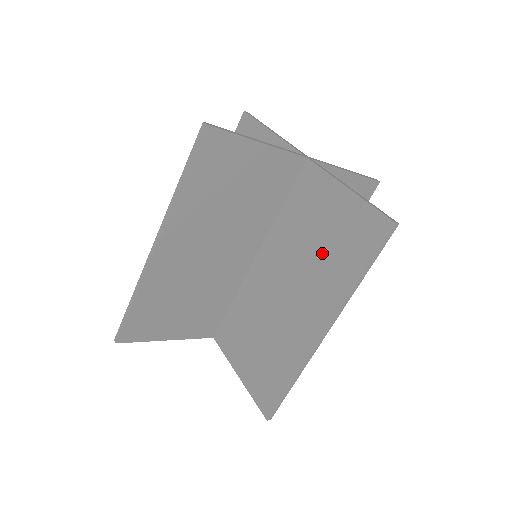
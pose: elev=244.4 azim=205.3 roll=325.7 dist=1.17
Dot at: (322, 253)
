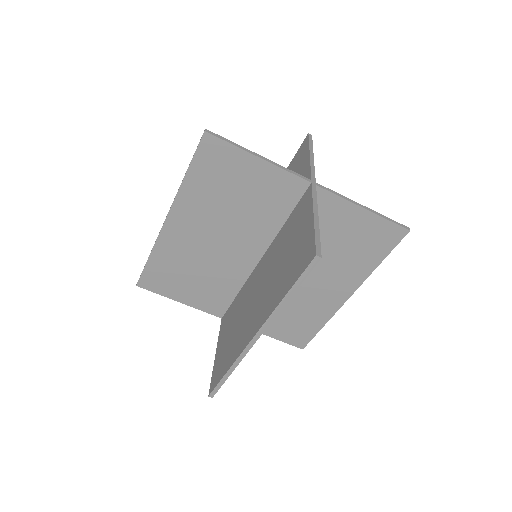
Dot at: (343, 253)
